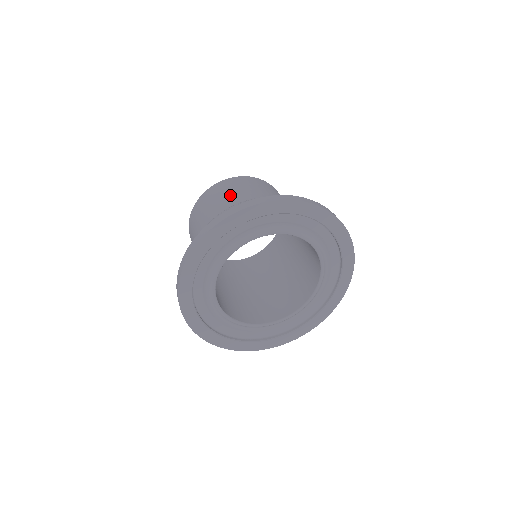
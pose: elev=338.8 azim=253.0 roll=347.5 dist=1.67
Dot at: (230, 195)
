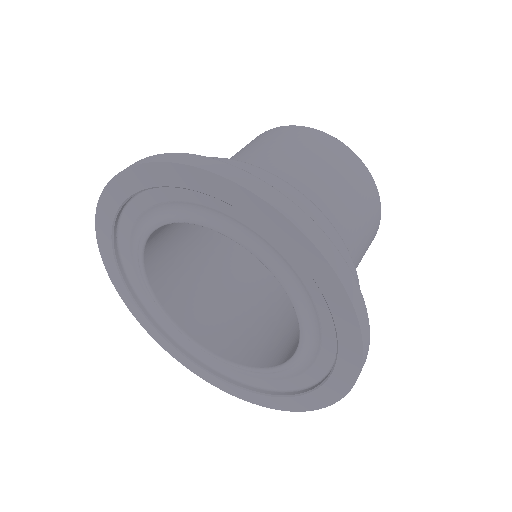
Dot at: (277, 149)
